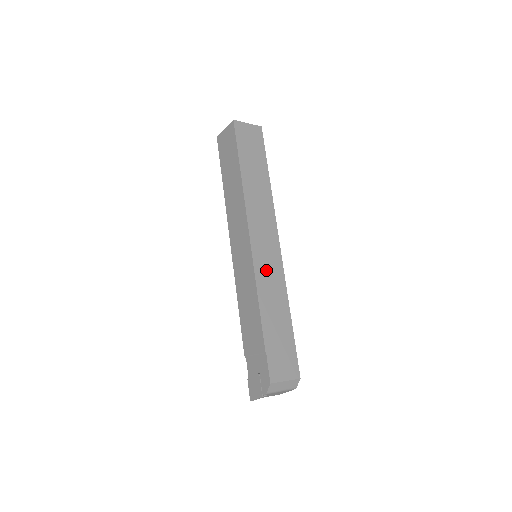
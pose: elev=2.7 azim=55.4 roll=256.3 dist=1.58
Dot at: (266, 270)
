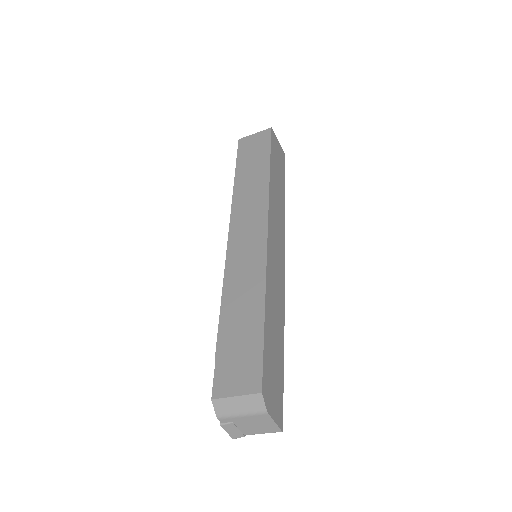
Dot at: (241, 263)
